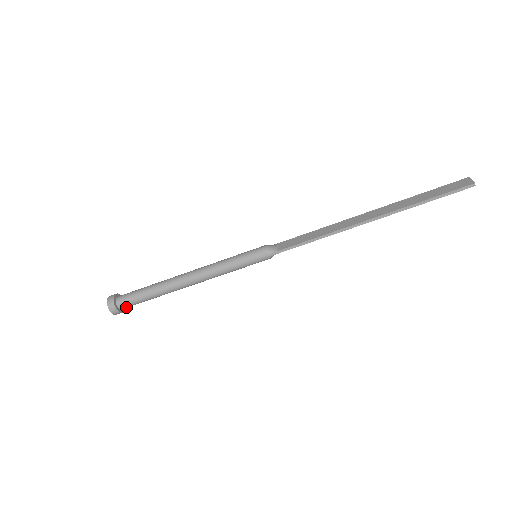
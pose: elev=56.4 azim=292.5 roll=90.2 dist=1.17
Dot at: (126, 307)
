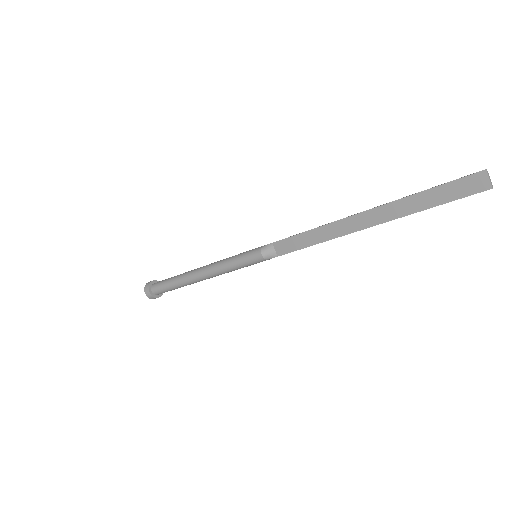
Dot at: occluded
